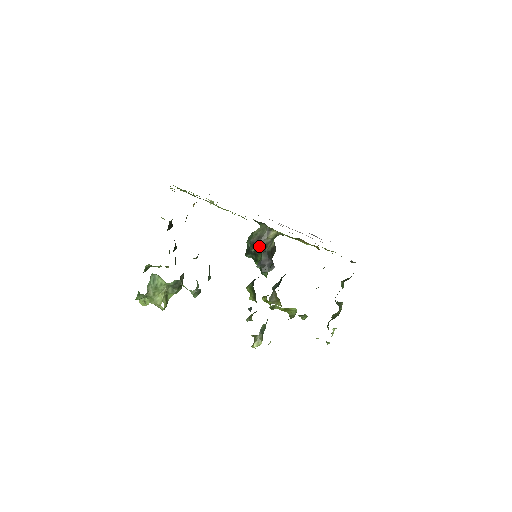
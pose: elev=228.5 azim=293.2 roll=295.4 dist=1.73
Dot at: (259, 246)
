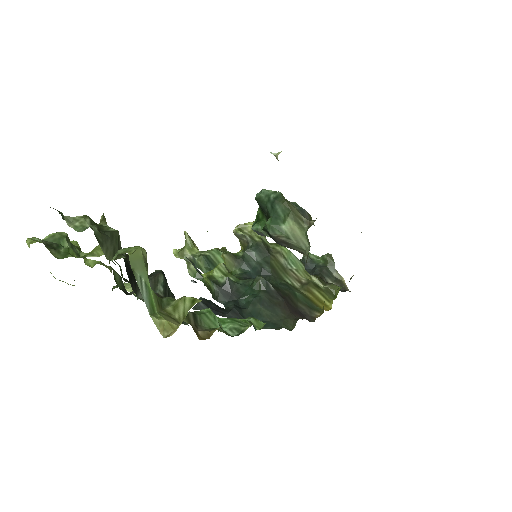
Dot at: (276, 242)
